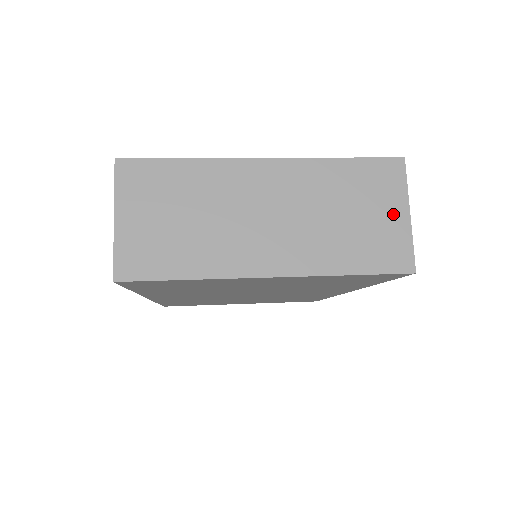
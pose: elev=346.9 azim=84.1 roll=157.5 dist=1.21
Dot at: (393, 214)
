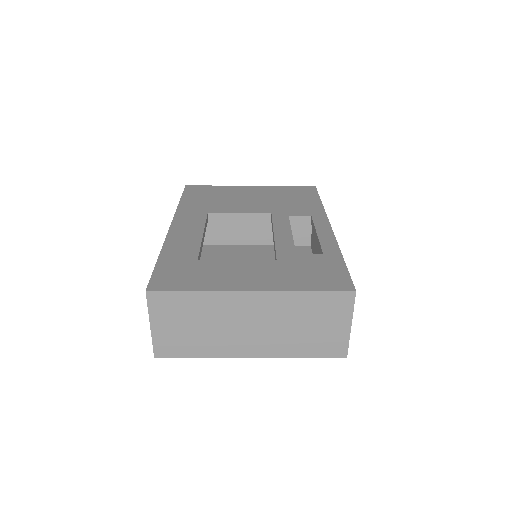
Dot at: (339, 326)
